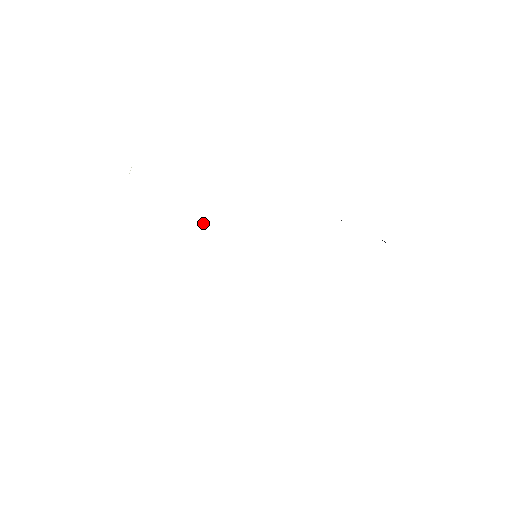
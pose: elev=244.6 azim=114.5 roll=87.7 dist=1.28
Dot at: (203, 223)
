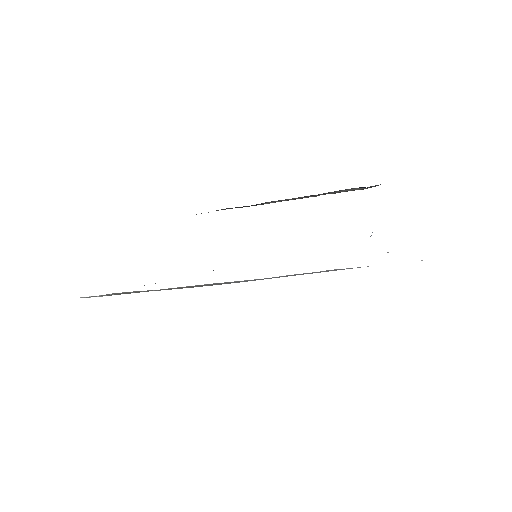
Dot at: (213, 270)
